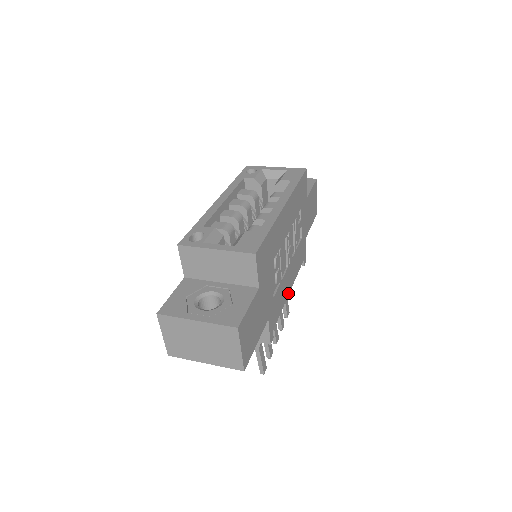
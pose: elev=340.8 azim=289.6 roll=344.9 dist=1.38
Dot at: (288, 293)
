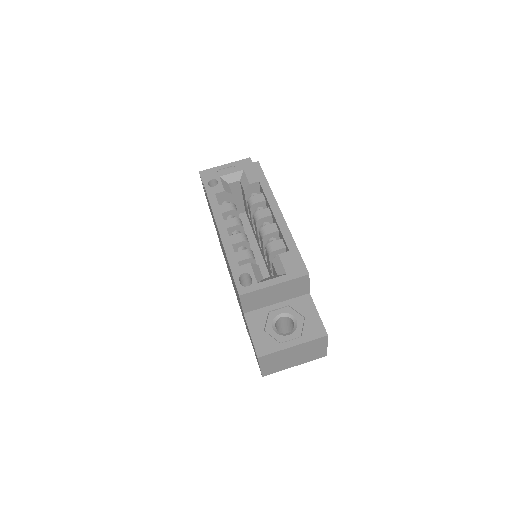
Dot at: occluded
